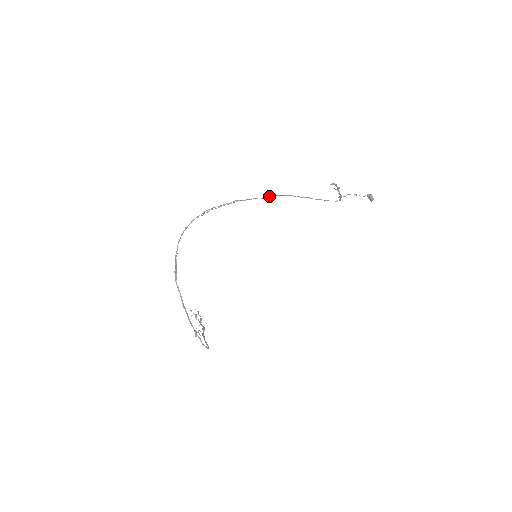
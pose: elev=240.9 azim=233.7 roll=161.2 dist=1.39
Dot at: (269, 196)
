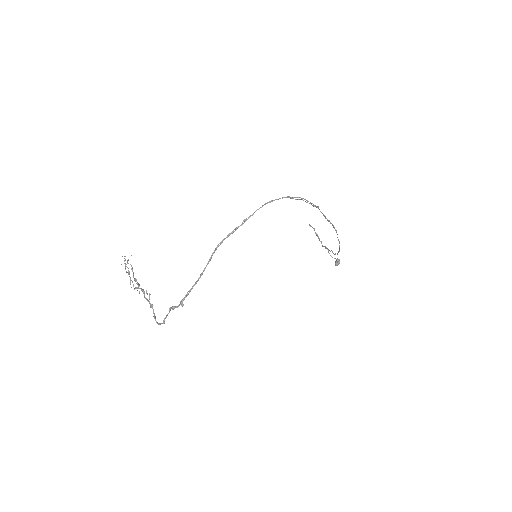
Dot at: occluded
